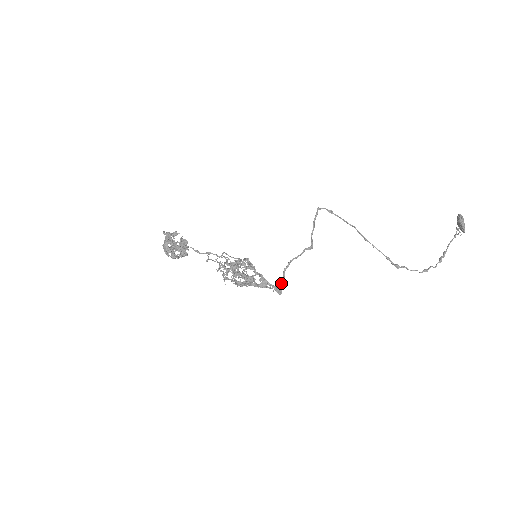
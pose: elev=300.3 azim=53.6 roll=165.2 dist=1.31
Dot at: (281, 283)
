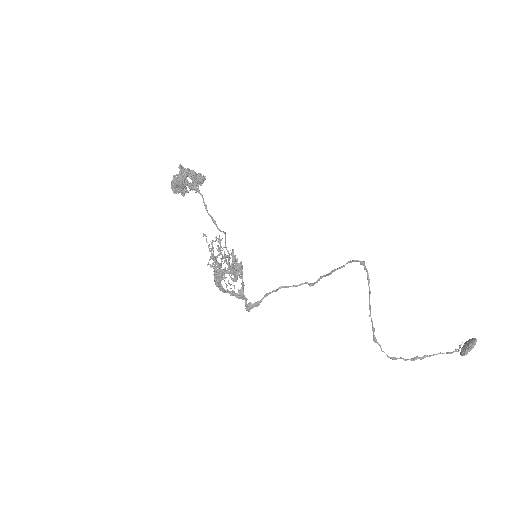
Dot at: (256, 303)
